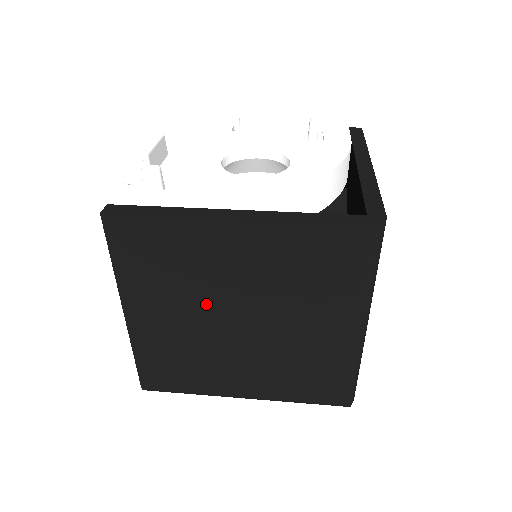
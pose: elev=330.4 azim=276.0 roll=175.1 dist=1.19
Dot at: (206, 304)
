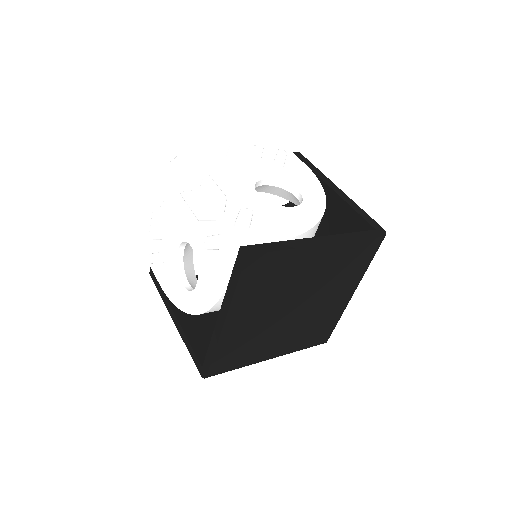
Dot at: (282, 301)
